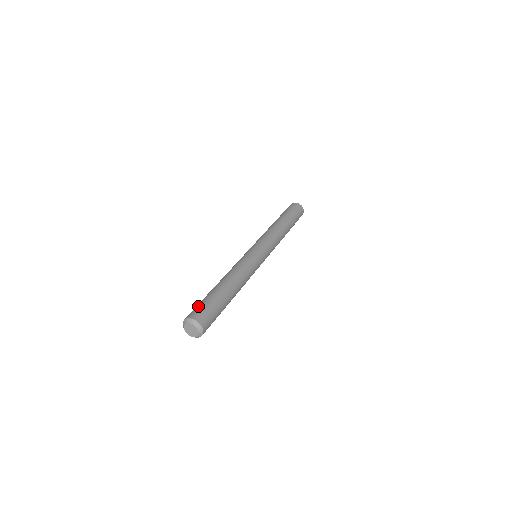
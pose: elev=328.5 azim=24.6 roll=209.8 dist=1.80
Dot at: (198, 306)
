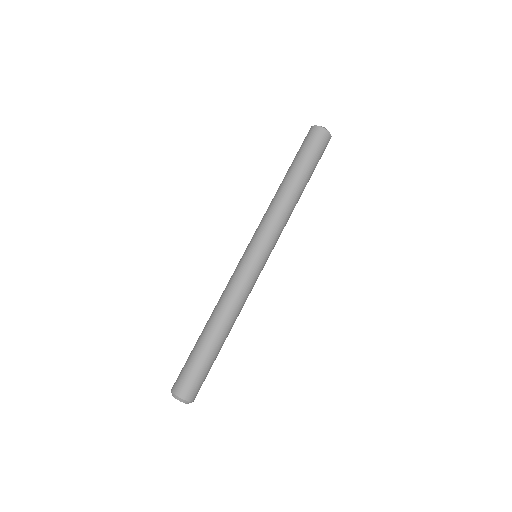
Dot at: (182, 372)
